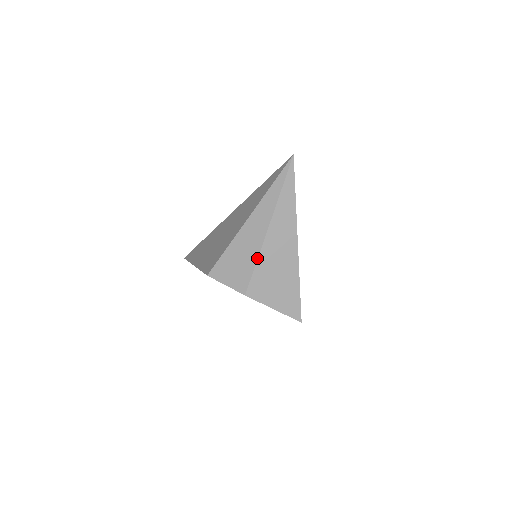
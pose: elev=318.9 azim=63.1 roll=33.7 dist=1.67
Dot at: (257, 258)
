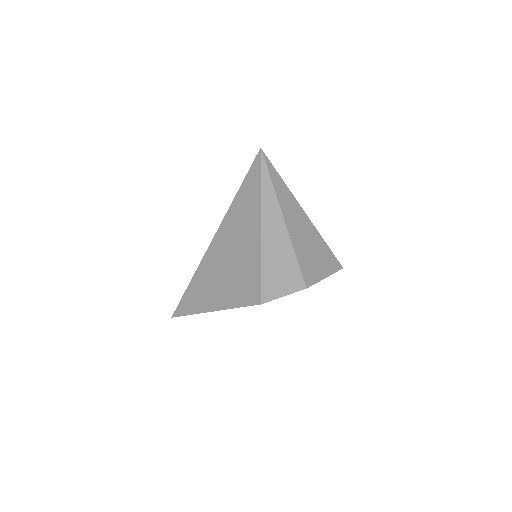
Dot at: (294, 253)
